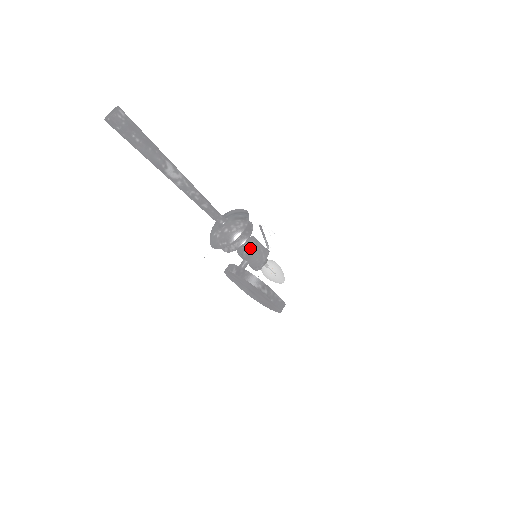
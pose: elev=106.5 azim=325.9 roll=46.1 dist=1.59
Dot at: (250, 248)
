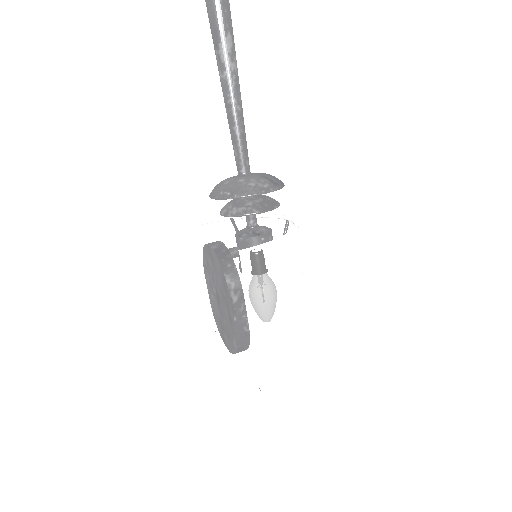
Dot at: (256, 233)
